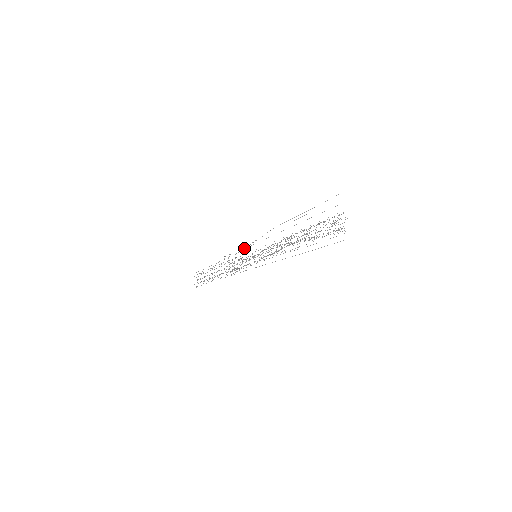
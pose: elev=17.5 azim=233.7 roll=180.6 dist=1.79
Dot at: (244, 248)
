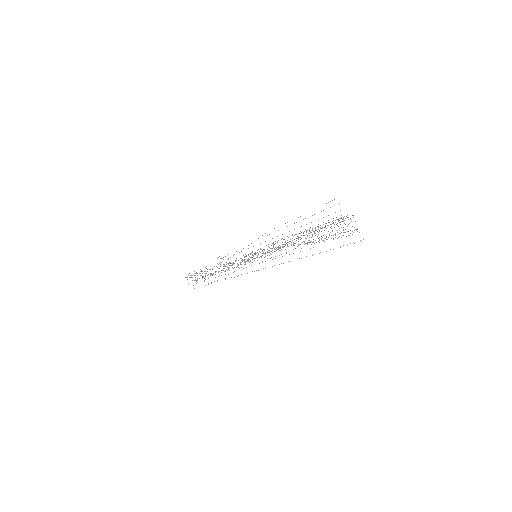
Dot at: occluded
